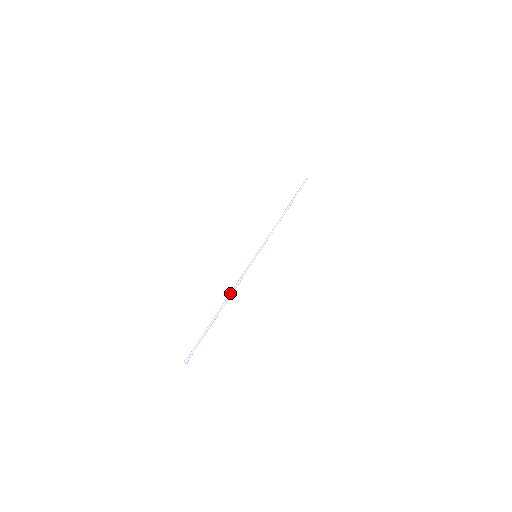
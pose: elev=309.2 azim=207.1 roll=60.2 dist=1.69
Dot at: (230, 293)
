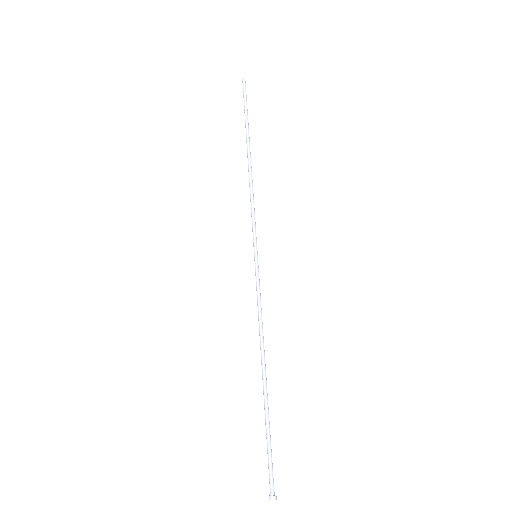
Dot at: (261, 342)
